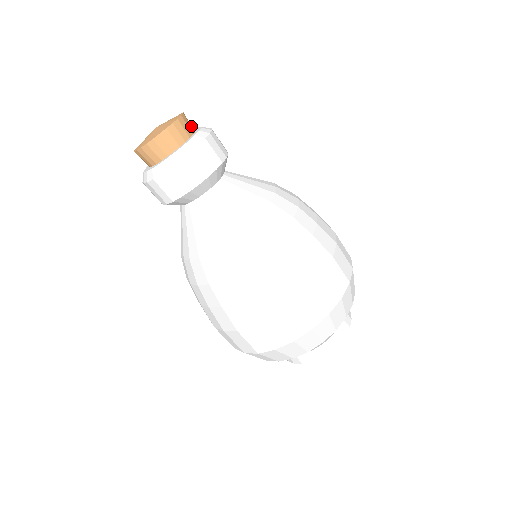
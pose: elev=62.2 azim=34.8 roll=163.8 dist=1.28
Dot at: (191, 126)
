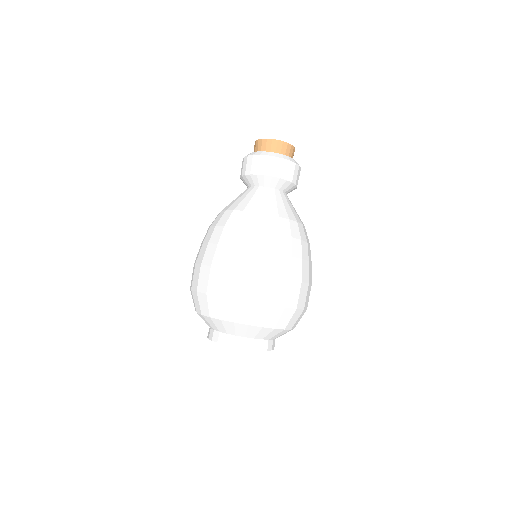
Dot at: occluded
